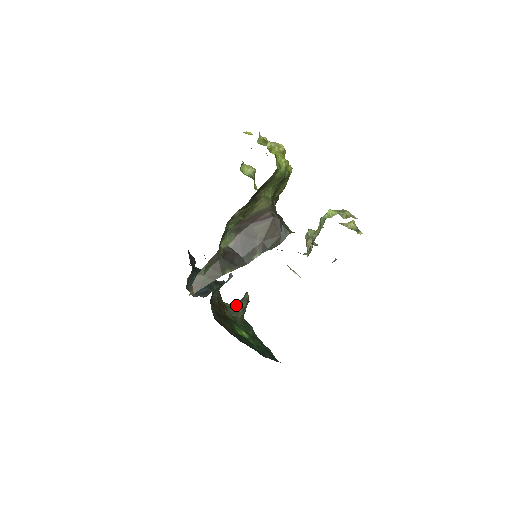
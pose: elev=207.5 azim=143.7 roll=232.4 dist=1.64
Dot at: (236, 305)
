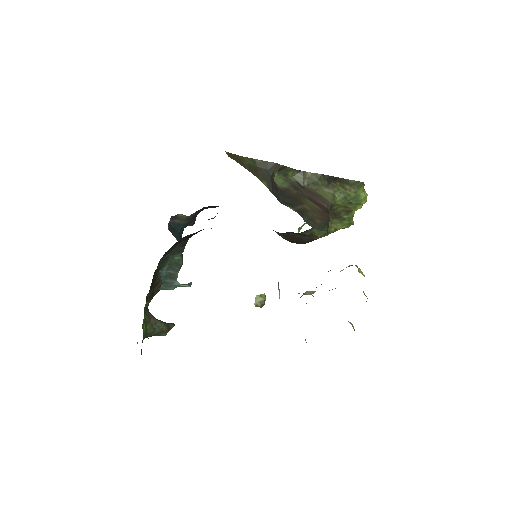
Dot at: occluded
